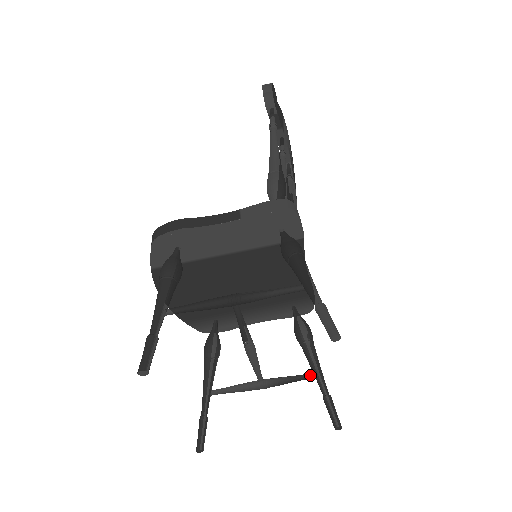
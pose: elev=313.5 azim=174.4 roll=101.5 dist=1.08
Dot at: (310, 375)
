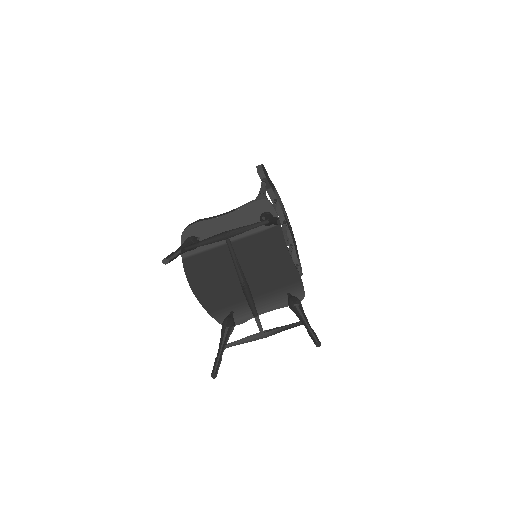
Dot at: (299, 324)
